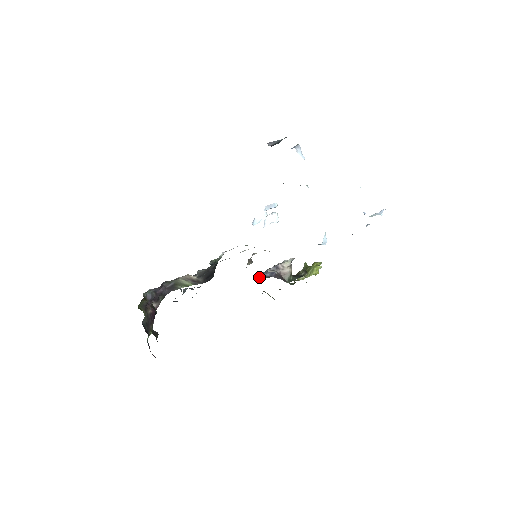
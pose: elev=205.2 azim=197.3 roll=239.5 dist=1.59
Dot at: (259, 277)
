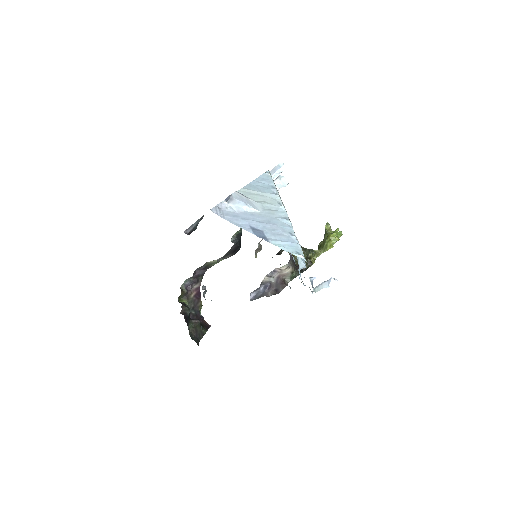
Dot at: (250, 299)
